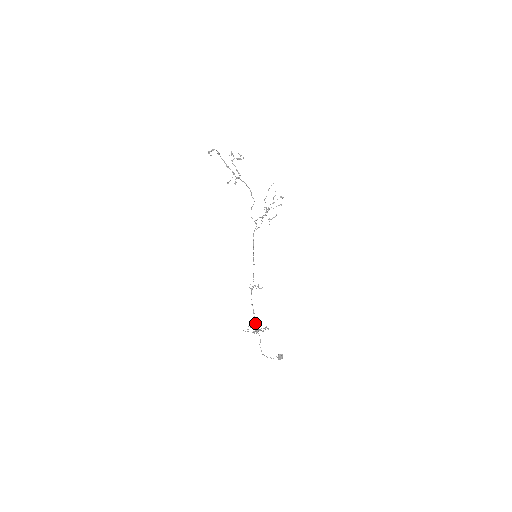
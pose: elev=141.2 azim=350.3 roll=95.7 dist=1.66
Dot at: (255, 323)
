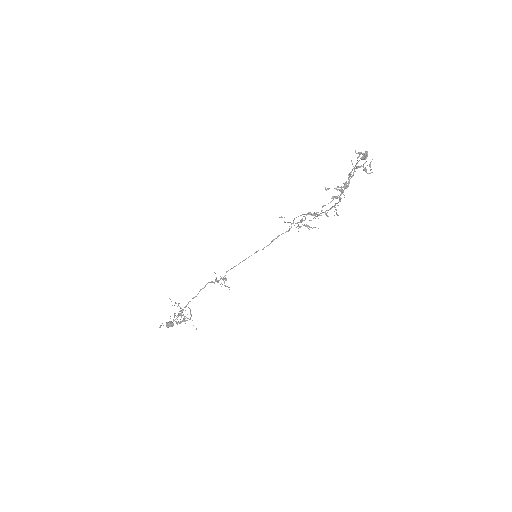
Dot at: (185, 307)
